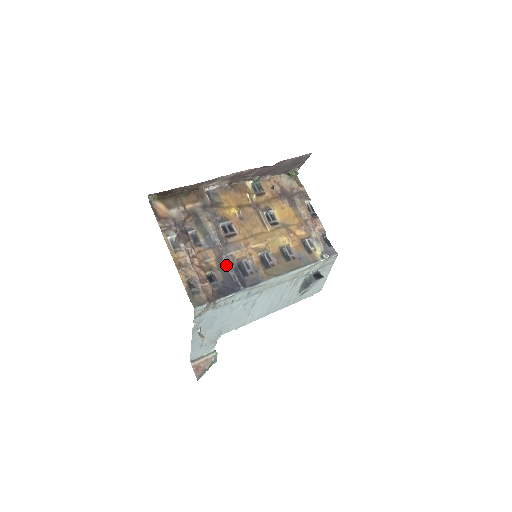
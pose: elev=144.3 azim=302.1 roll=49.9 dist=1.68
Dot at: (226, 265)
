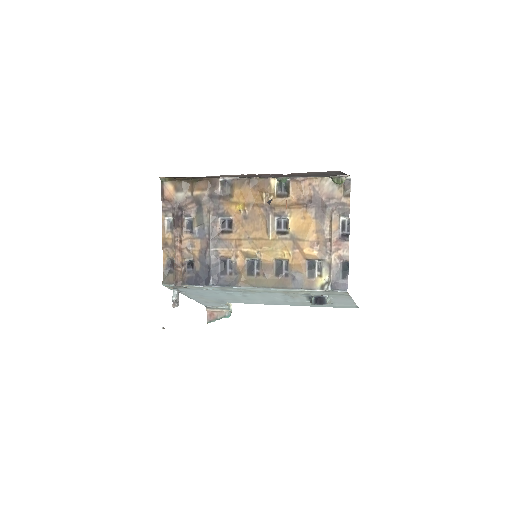
Dot at: (207, 258)
